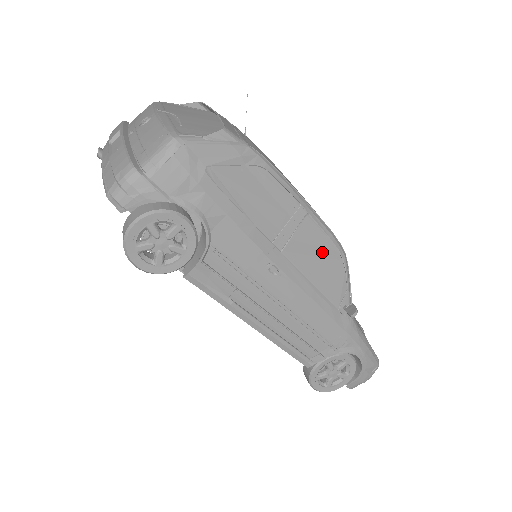
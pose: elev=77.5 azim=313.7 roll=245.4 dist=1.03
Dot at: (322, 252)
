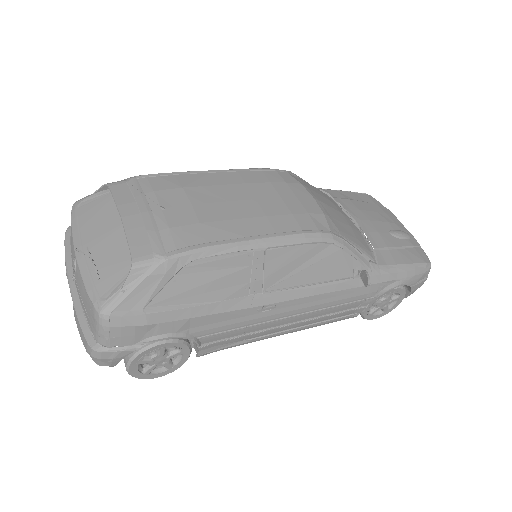
Dot at: (304, 258)
